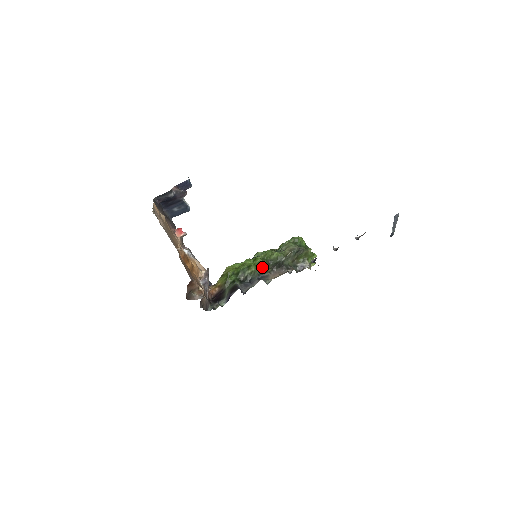
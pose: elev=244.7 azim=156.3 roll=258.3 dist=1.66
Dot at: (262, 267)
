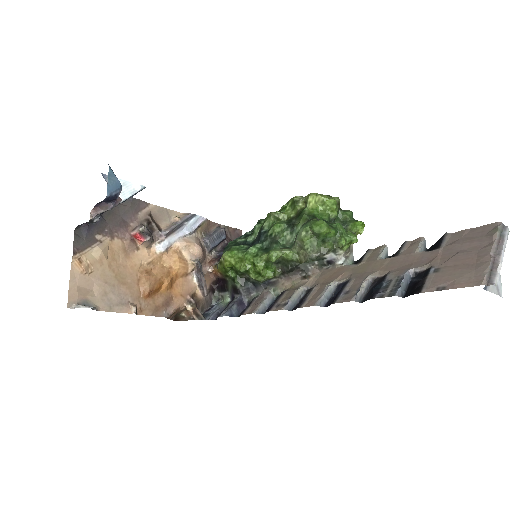
Dot at: (266, 274)
